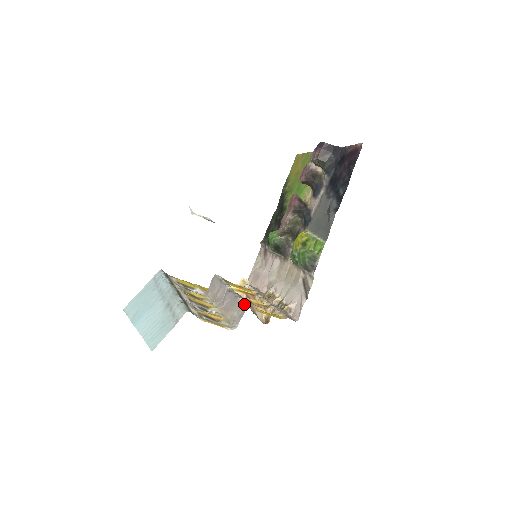
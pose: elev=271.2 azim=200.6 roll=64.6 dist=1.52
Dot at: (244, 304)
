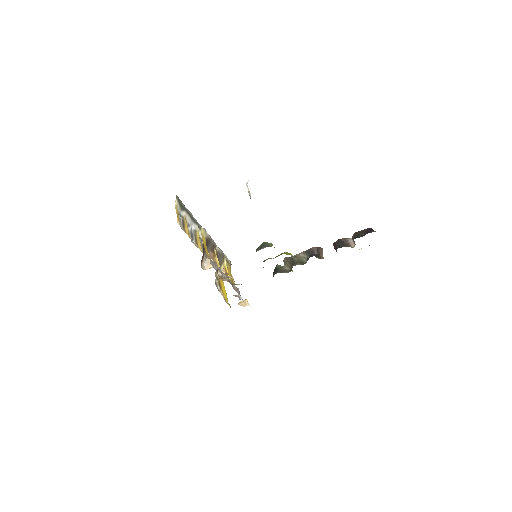
Dot at: (203, 228)
